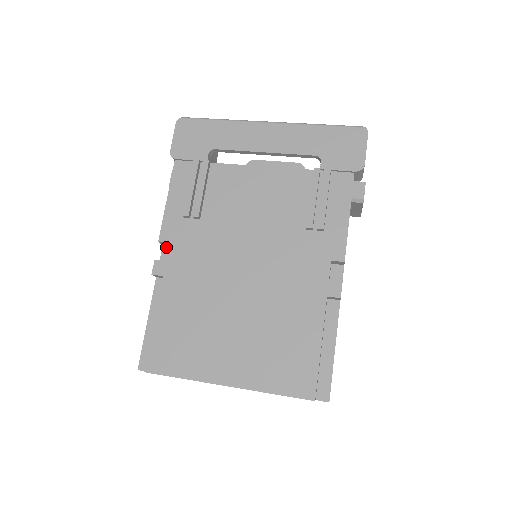
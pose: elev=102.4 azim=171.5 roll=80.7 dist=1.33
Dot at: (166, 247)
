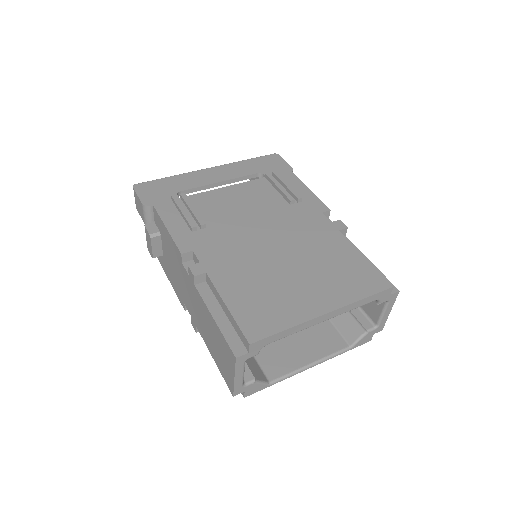
Dot at: (186, 263)
